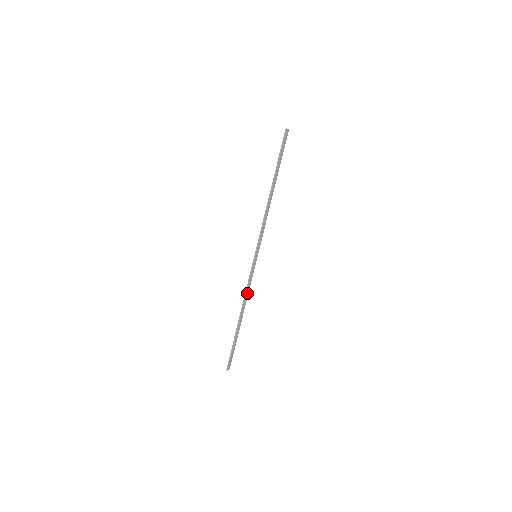
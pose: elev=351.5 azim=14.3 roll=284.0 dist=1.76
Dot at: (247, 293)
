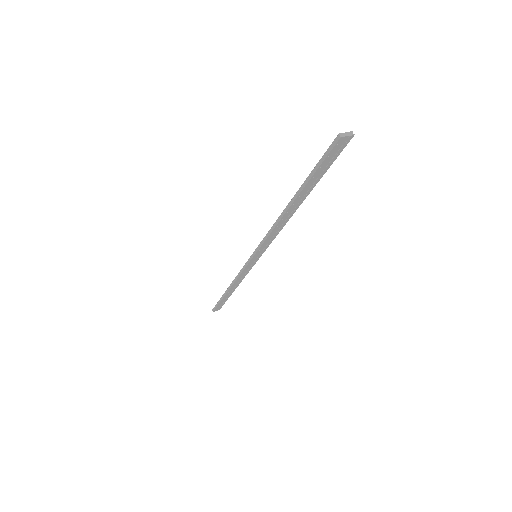
Dot at: (240, 277)
